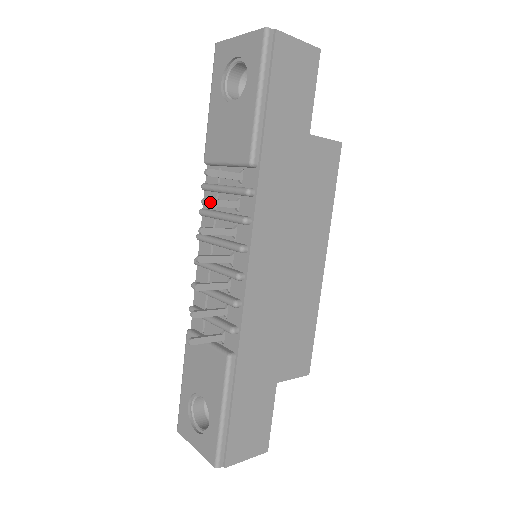
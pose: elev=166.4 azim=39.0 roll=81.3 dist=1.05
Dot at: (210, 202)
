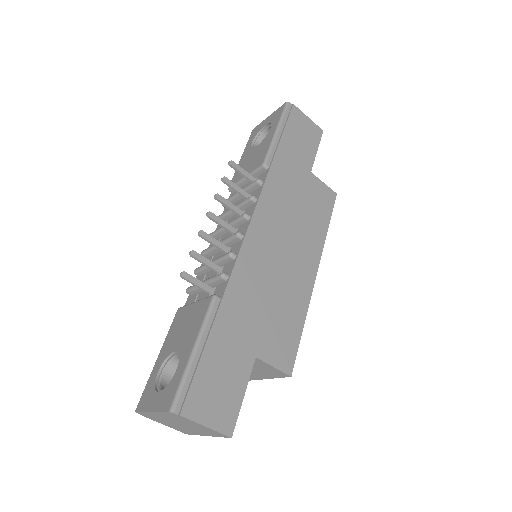
Dot at: (228, 181)
